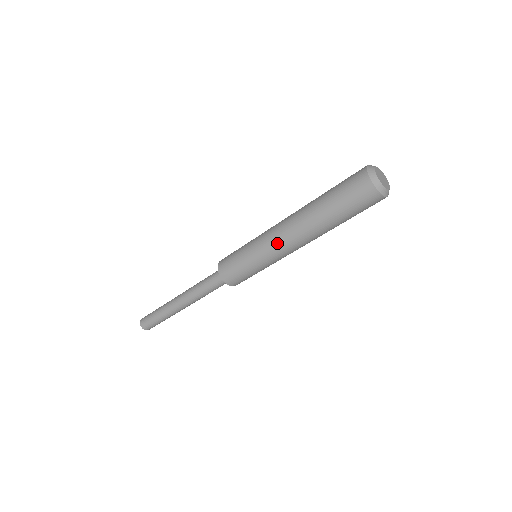
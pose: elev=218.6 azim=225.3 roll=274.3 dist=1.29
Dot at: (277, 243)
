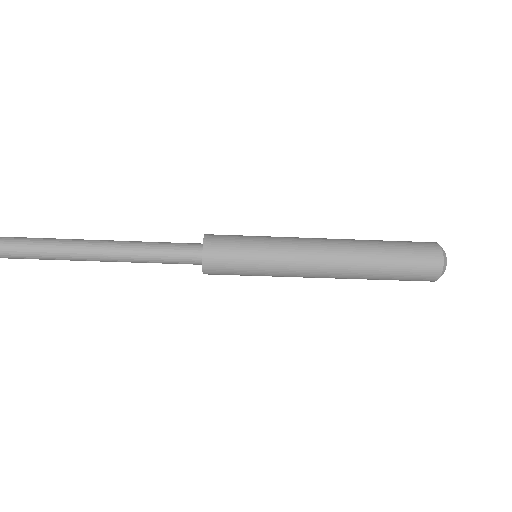
Dot at: (307, 264)
